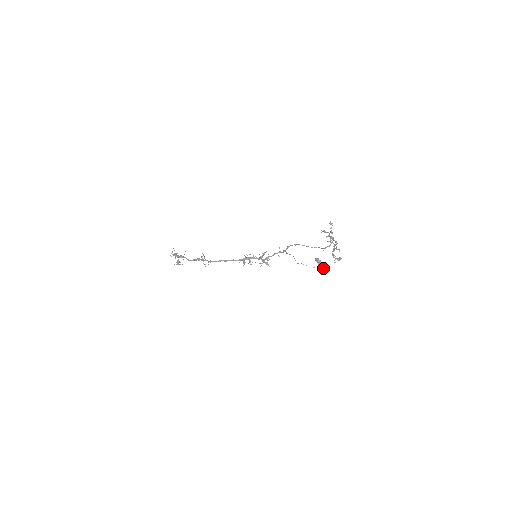
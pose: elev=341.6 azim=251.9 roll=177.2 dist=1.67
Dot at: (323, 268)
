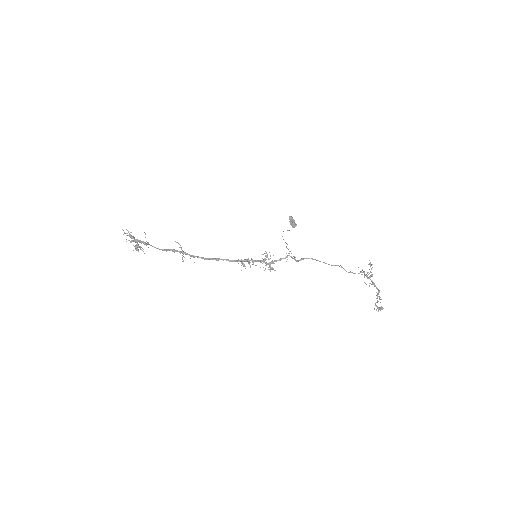
Dot at: occluded
